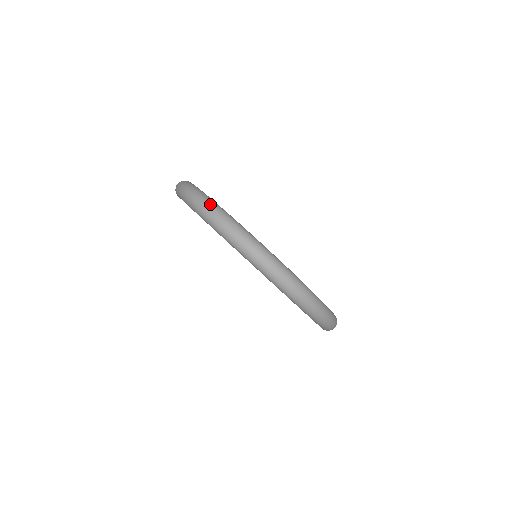
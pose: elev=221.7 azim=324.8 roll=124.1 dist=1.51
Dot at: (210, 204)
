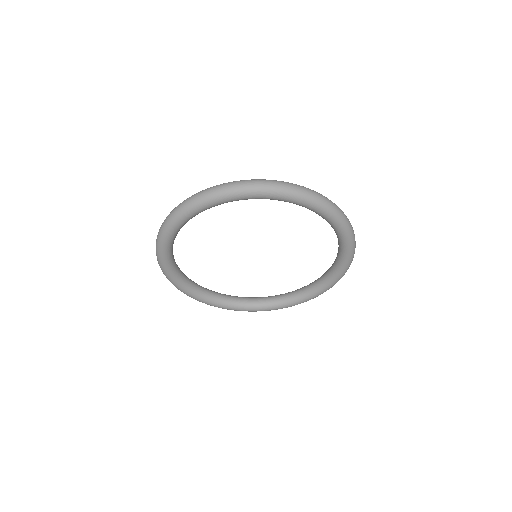
Dot at: (186, 199)
